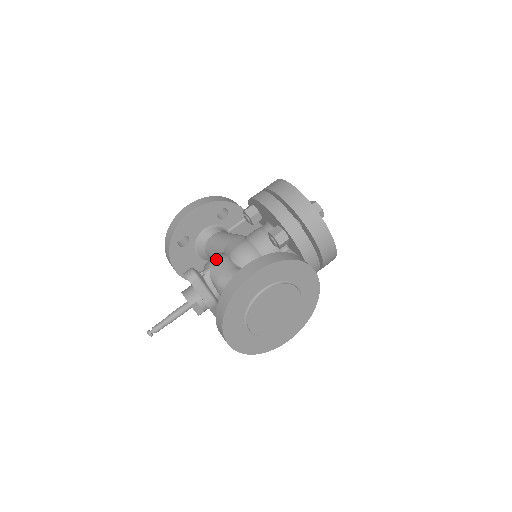
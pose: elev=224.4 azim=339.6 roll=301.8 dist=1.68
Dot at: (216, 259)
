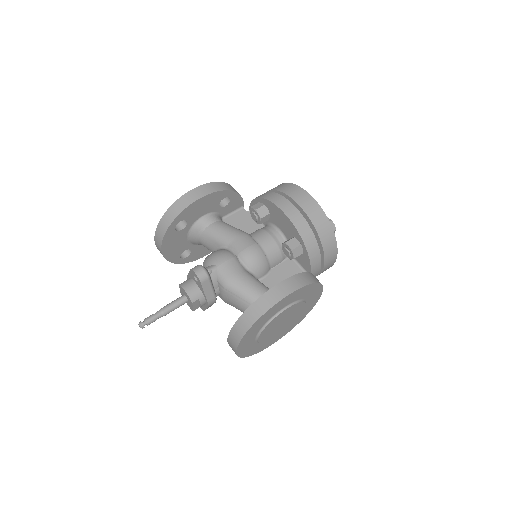
Dot at: (224, 258)
